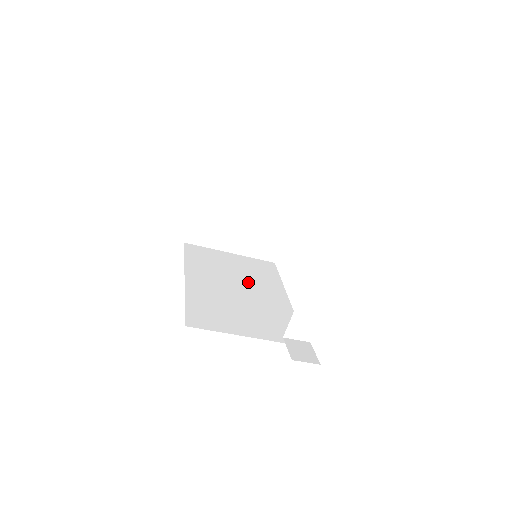
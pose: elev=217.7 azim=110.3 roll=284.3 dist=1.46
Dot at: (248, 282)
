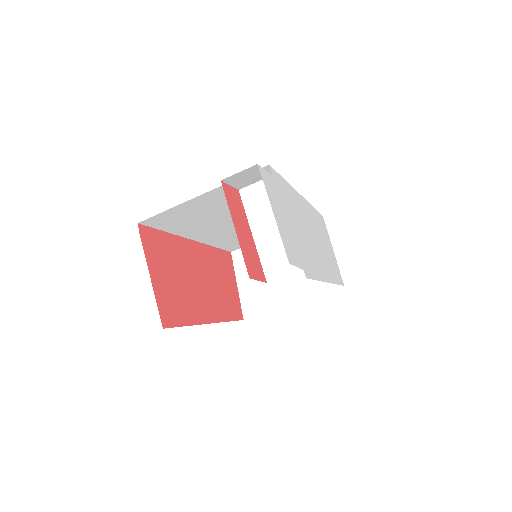
Dot at: occluded
